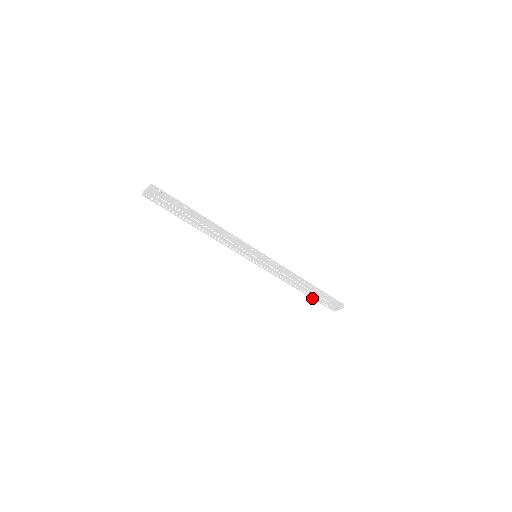
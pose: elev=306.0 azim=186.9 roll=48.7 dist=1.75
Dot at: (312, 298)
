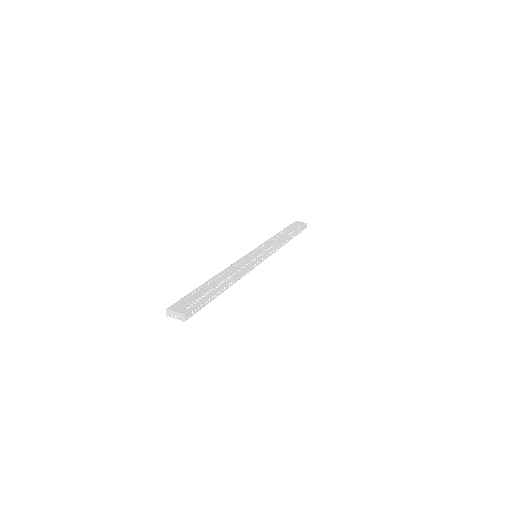
Dot at: occluded
